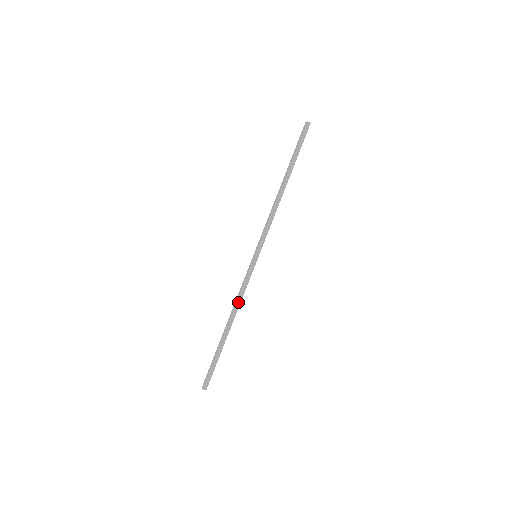
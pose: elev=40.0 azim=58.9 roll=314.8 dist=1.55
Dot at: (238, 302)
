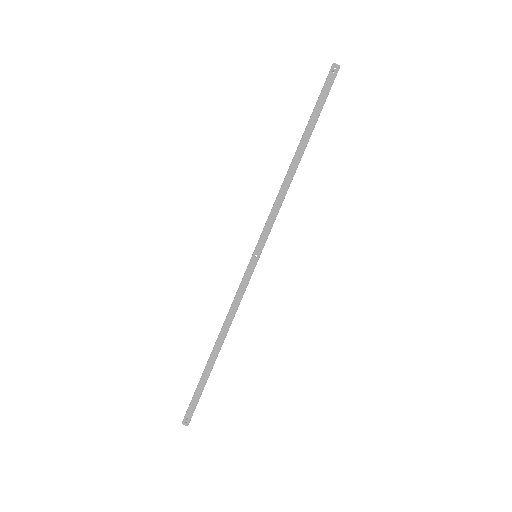
Dot at: (233, 318)
